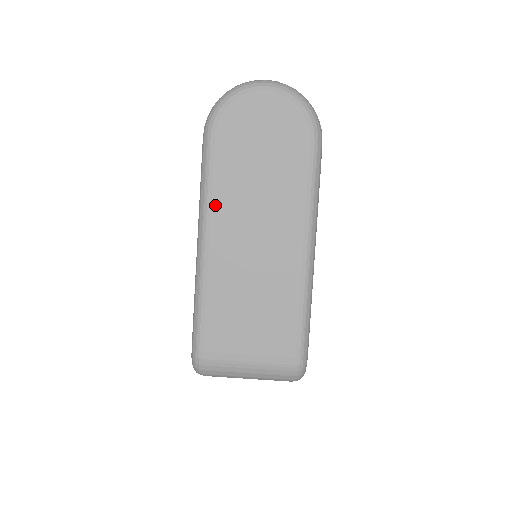
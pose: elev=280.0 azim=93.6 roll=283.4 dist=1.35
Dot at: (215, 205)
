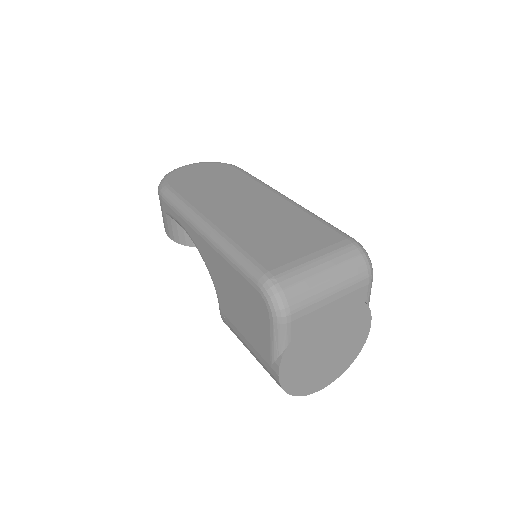
Dot at: (198, 207)
